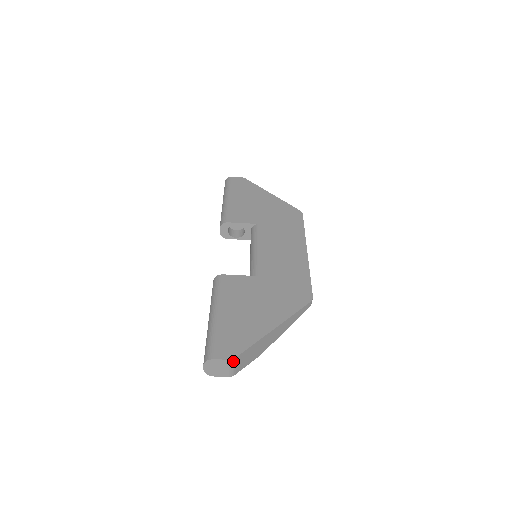
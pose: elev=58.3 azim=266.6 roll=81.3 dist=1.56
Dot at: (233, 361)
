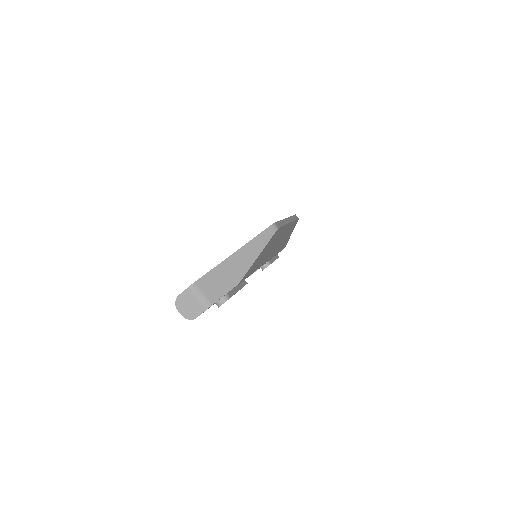
Dot at: (194, 287)
